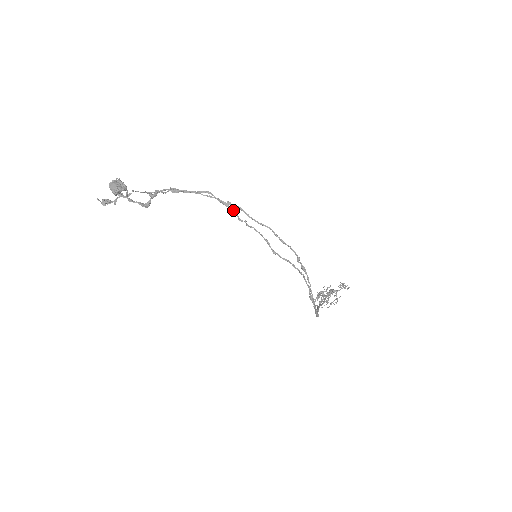
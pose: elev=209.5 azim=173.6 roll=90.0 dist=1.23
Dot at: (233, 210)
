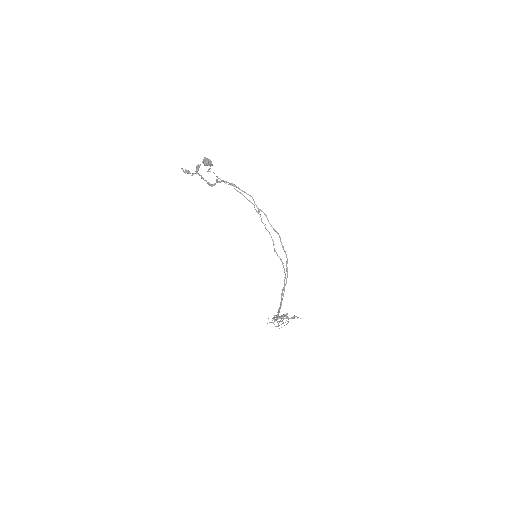
Dot at: (260, 215)
